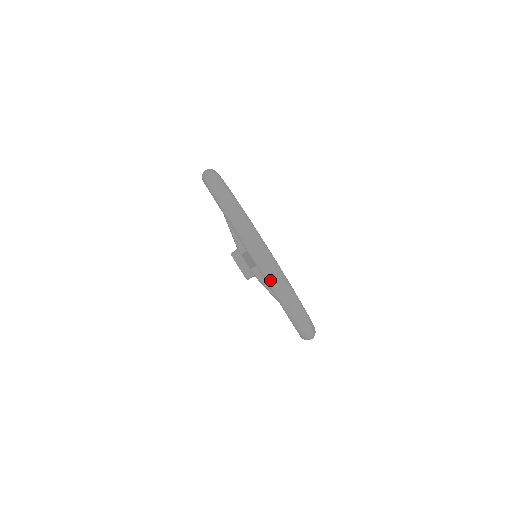
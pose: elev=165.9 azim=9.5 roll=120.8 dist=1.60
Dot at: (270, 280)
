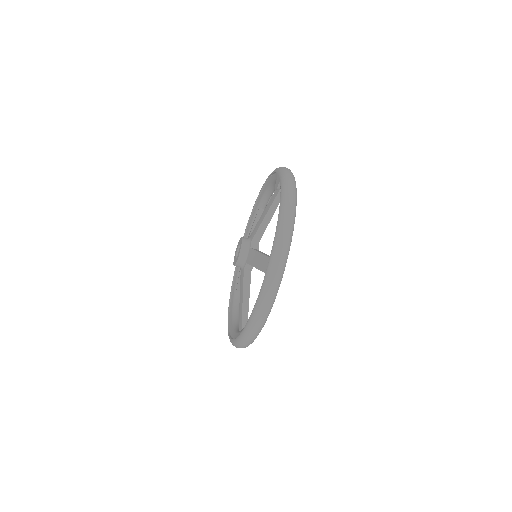
Dot at: (264, 294)
